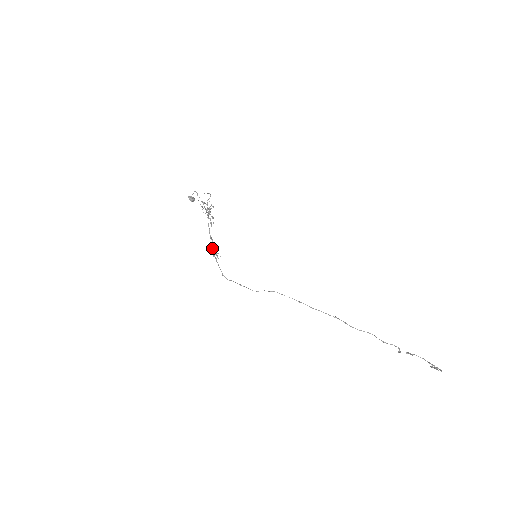
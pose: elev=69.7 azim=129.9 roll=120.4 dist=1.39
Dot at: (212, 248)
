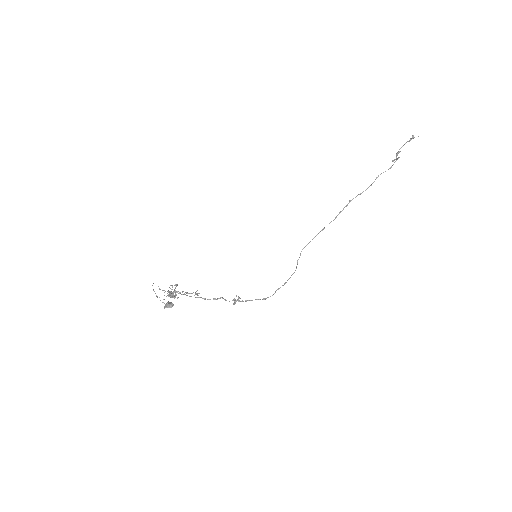
Dot at: occluded
